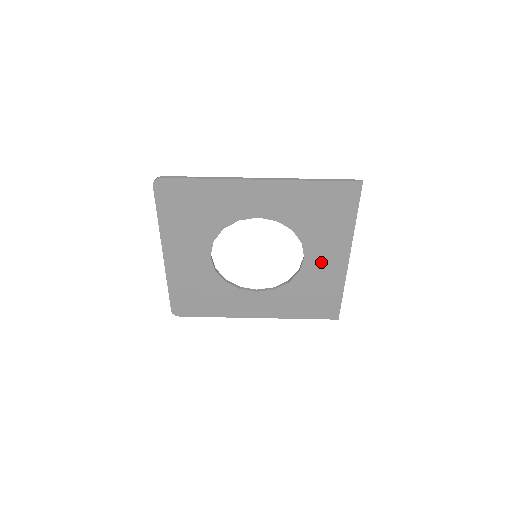
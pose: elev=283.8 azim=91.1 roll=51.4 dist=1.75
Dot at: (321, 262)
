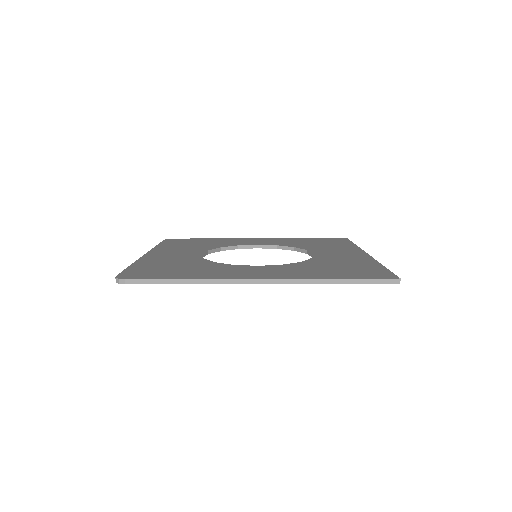
Dot at: occluded
